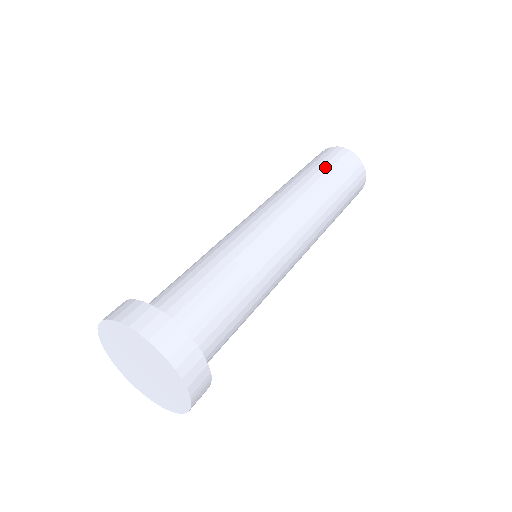
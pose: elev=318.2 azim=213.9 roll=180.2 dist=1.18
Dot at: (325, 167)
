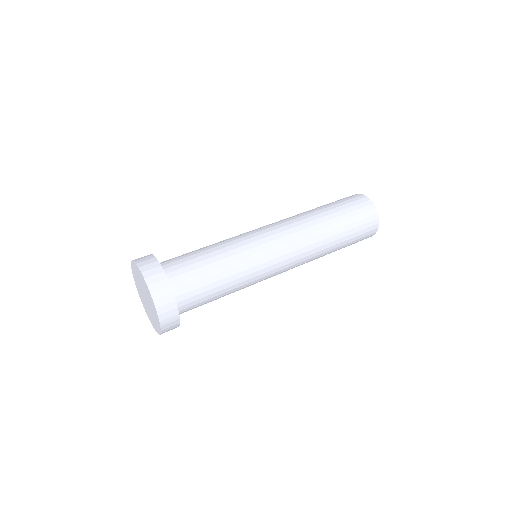
Dot at: (340, 208)
